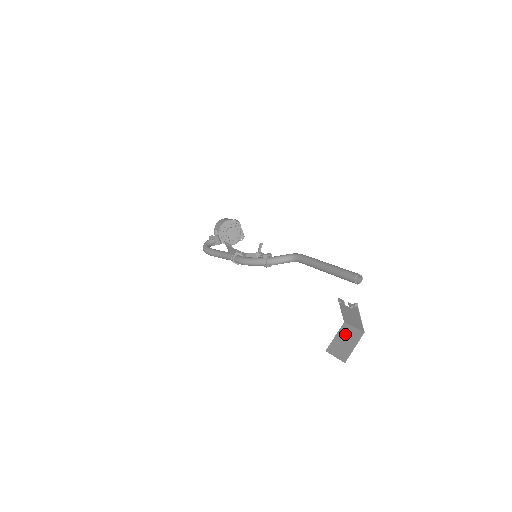
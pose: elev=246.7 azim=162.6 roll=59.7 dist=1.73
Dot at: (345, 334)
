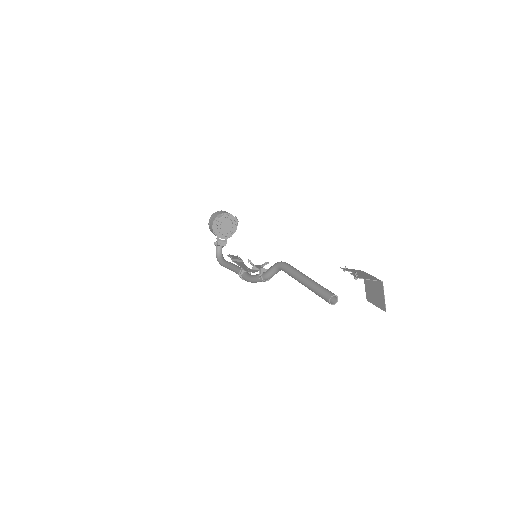
Dot at: (370, 284)
